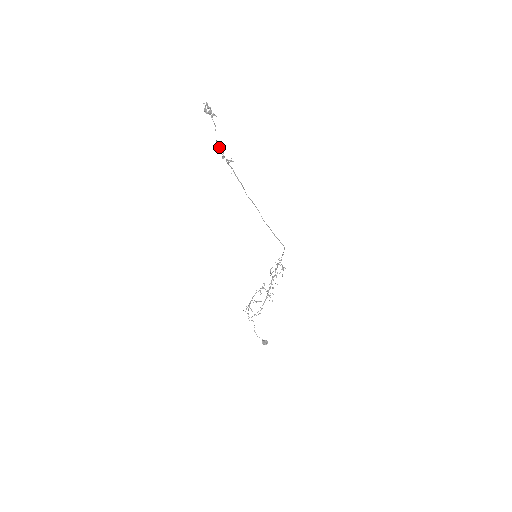
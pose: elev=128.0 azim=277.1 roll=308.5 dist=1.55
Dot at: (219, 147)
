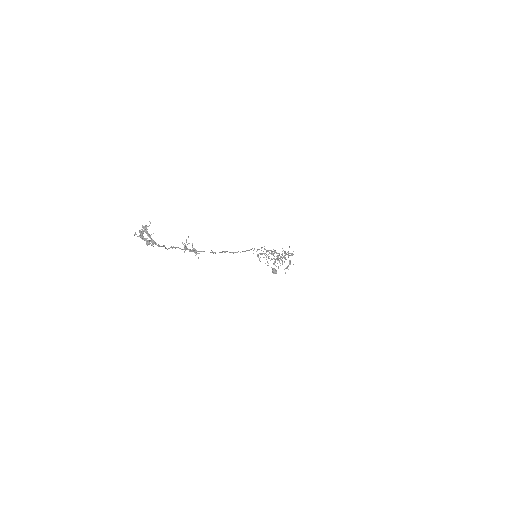
Dot at: (175, 248)
